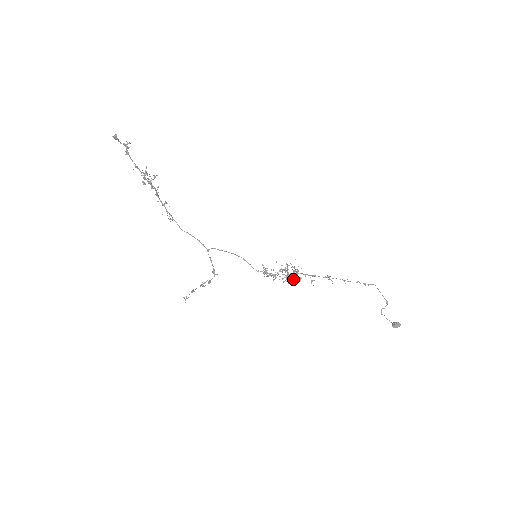
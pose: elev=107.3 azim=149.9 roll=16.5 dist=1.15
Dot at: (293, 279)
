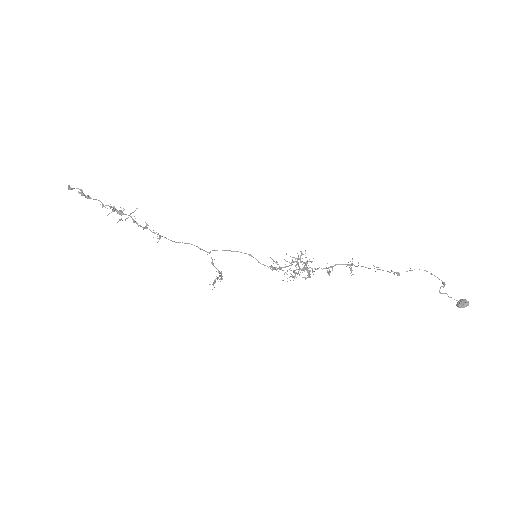
Dot at: occluded
